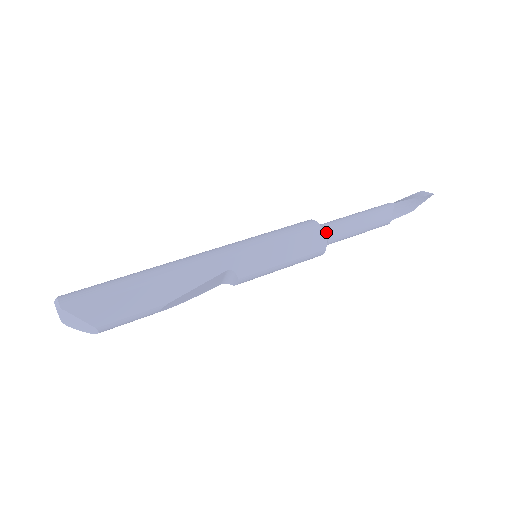
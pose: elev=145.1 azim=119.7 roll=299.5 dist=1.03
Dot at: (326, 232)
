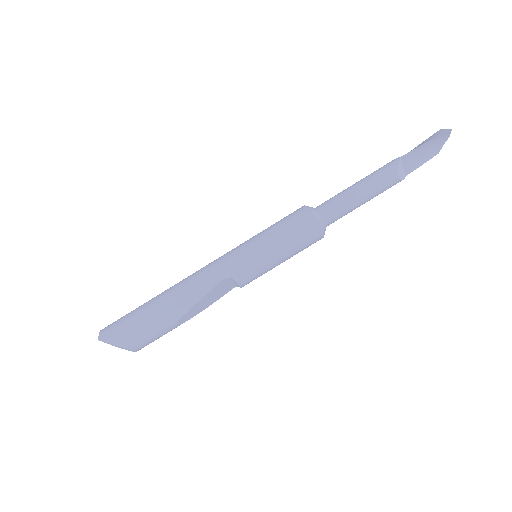
Dot at: (320, 214)
